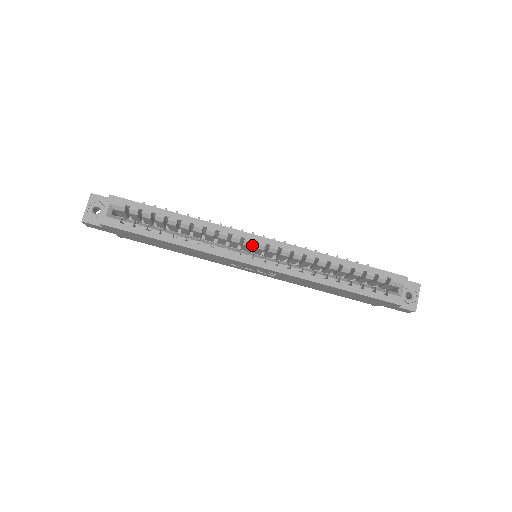
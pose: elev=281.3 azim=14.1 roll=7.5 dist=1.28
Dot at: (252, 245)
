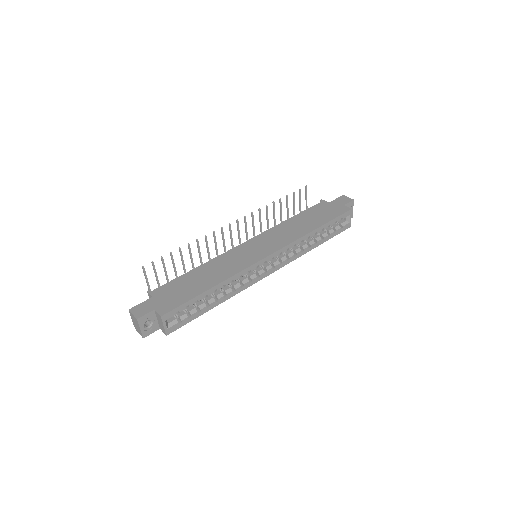
Dot at: occluded
